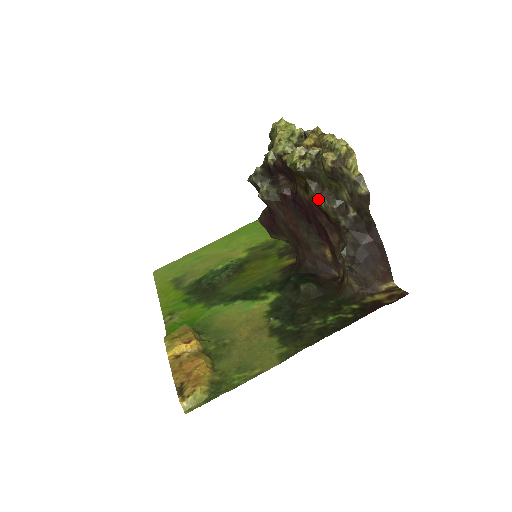
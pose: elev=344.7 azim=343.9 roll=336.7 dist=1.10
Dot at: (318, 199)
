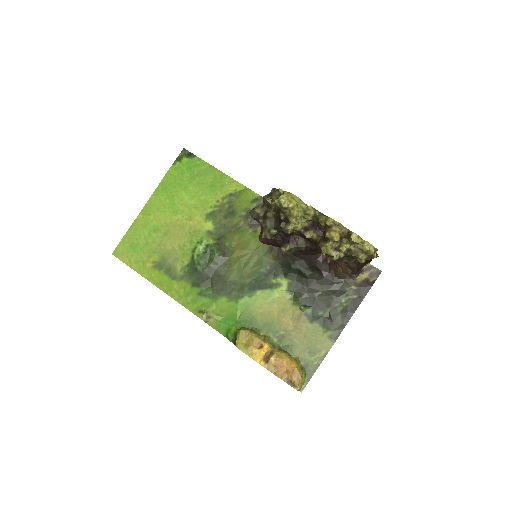
Dot at: (341, 261)
